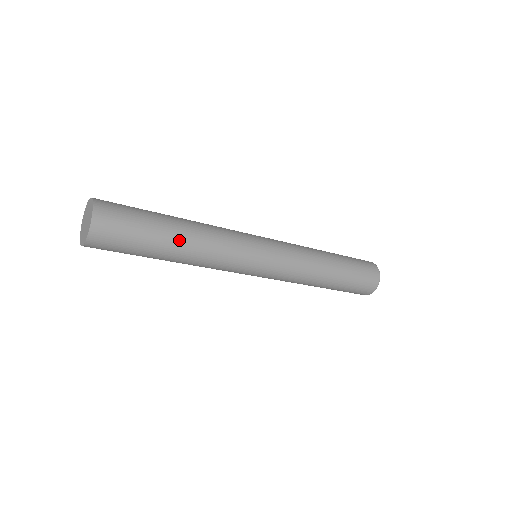
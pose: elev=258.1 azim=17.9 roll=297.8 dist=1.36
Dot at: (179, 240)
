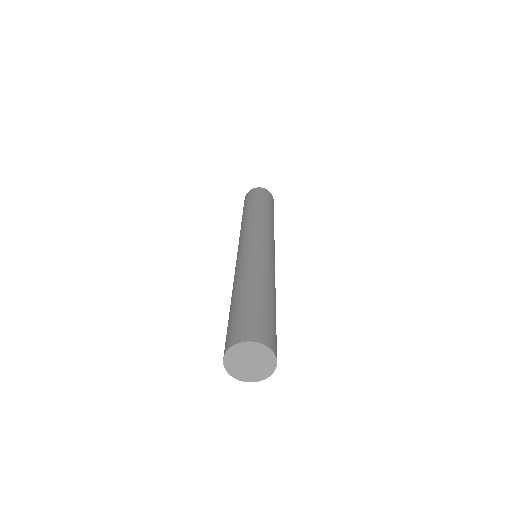
Dot at: occluded
